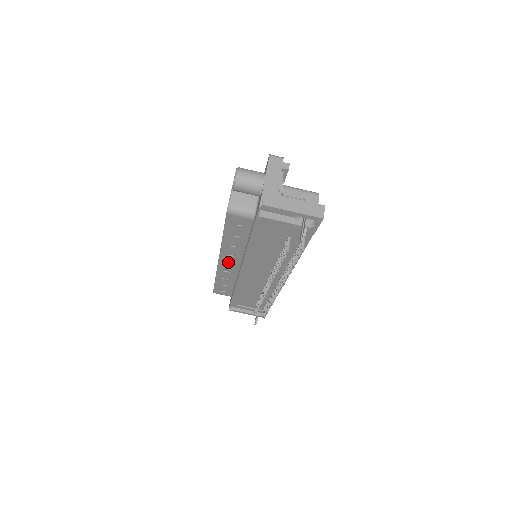
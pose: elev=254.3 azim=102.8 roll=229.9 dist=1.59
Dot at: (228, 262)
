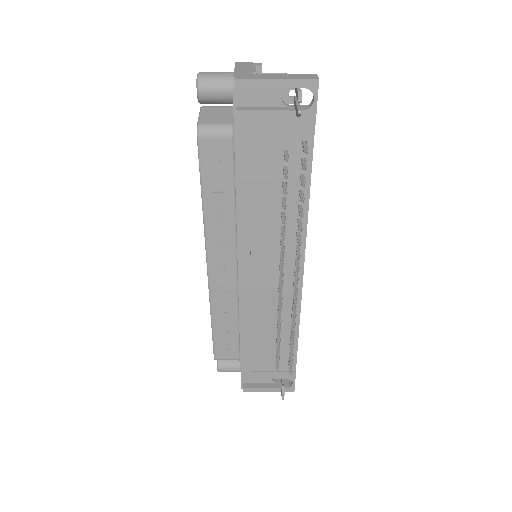
Dot at: (220, 266)
